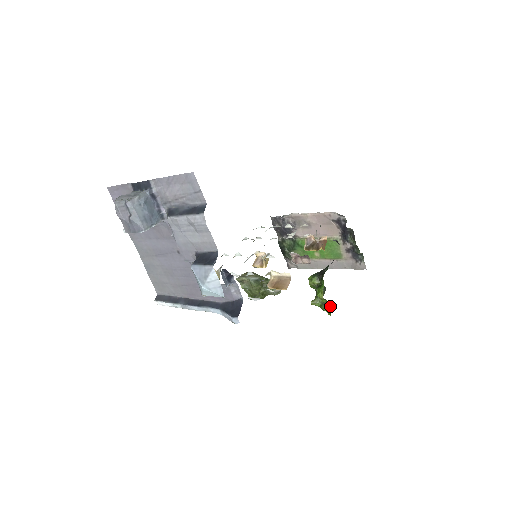
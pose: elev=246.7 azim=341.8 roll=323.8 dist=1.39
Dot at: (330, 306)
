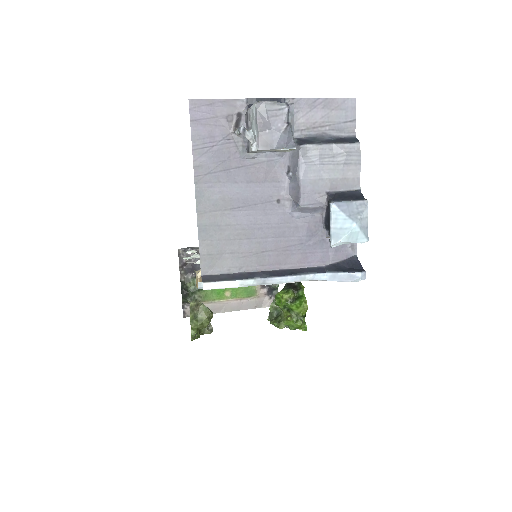
Dot at: (304, 321)
